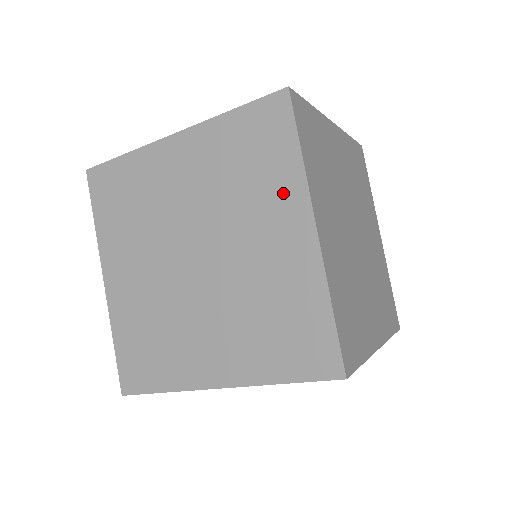
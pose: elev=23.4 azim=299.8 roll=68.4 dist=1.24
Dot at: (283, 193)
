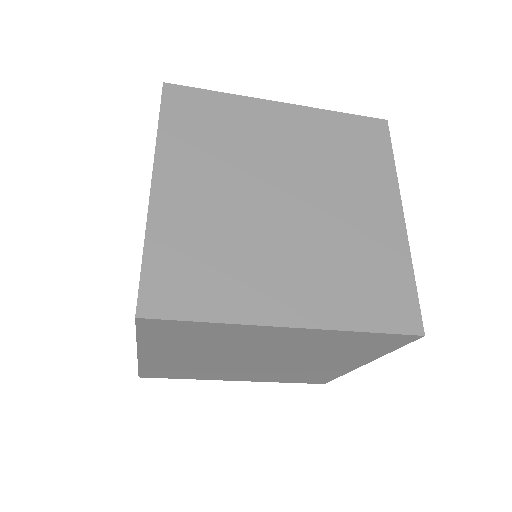
Dot at: (378, 181)
